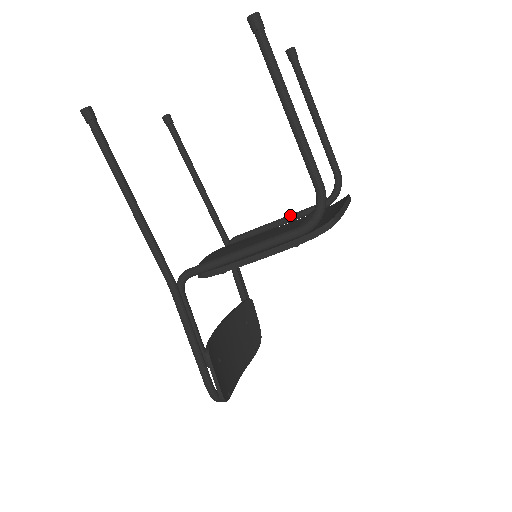
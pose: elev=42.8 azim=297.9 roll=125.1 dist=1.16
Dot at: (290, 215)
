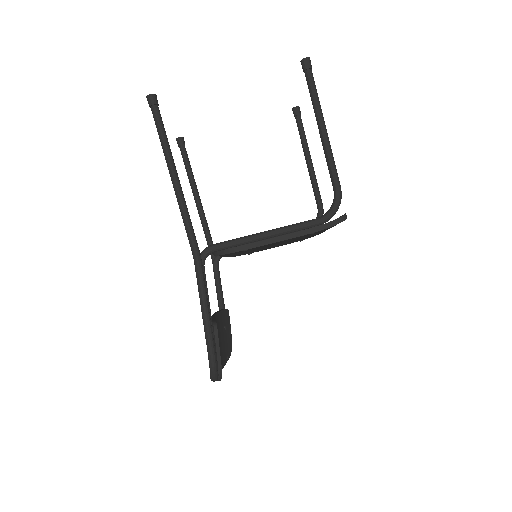
Dot at: (277, 236)
